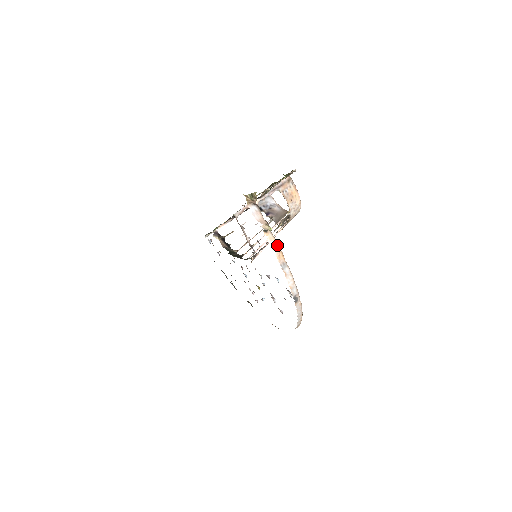
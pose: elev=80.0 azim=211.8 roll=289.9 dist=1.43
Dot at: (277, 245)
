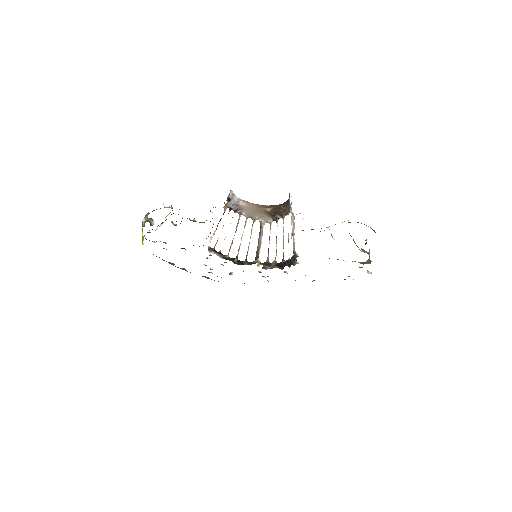
Dot at: occluded
